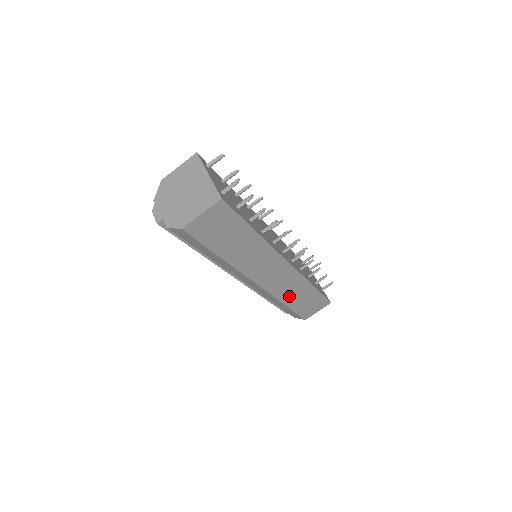
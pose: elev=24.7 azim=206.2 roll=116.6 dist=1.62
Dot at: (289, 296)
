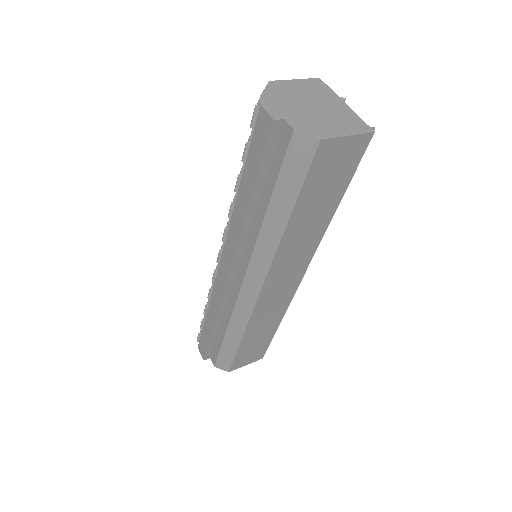
Dot at: (256, 326)
